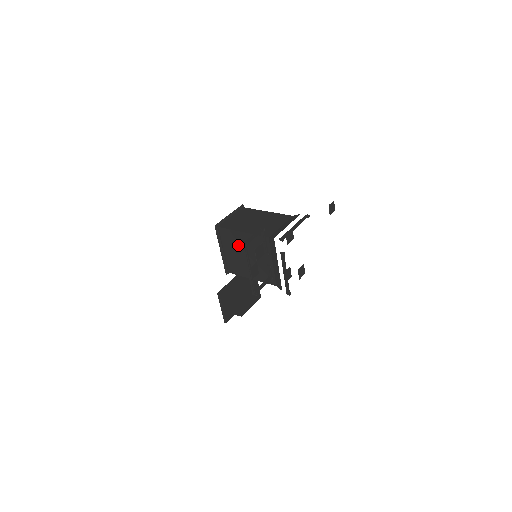
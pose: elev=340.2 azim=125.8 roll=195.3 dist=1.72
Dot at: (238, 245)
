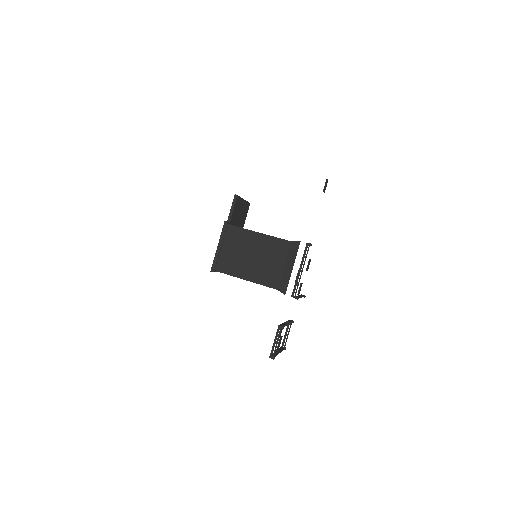
Dot at: occluded
